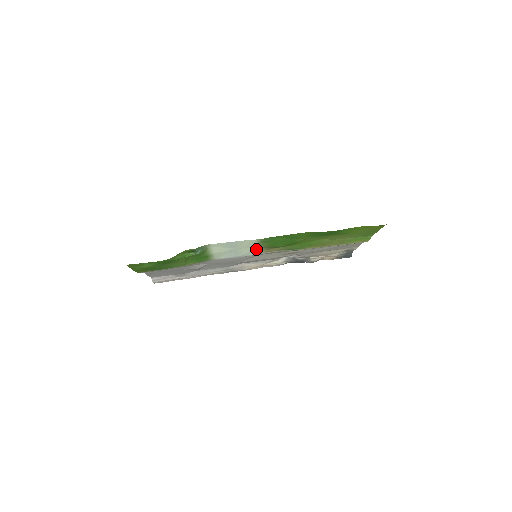
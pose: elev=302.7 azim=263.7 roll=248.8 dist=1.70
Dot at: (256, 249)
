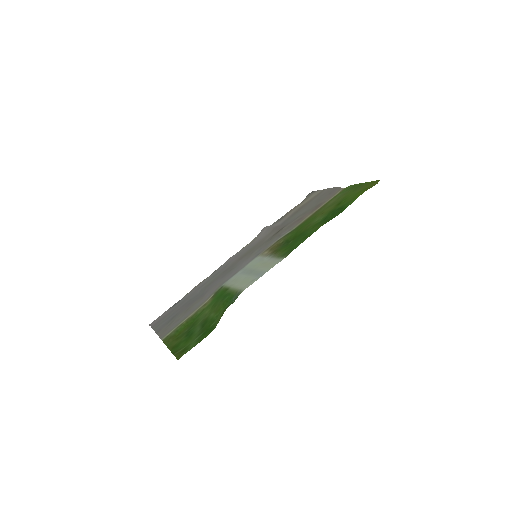
Dot at: (266, 257)
